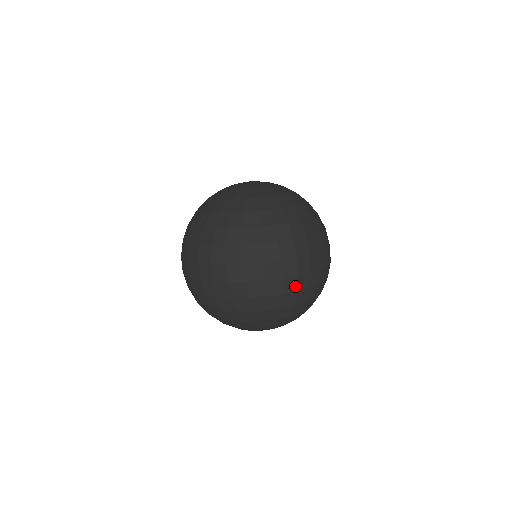
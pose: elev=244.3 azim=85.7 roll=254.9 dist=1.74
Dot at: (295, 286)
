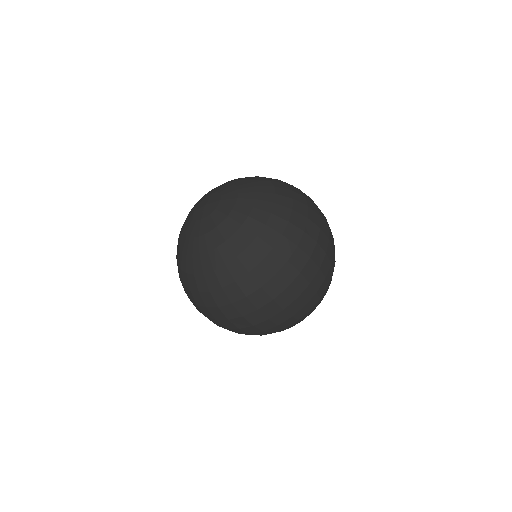
Dot at: (301, 304)
